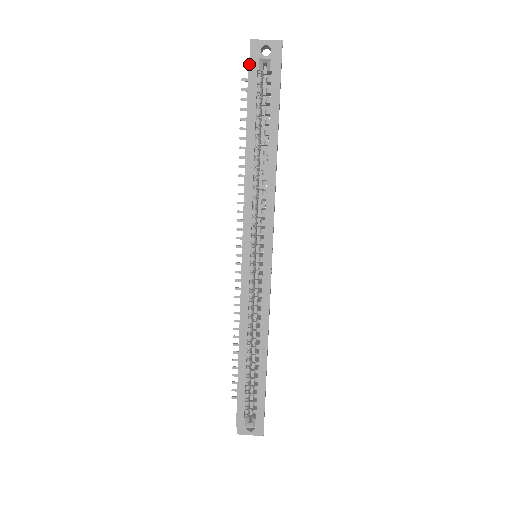
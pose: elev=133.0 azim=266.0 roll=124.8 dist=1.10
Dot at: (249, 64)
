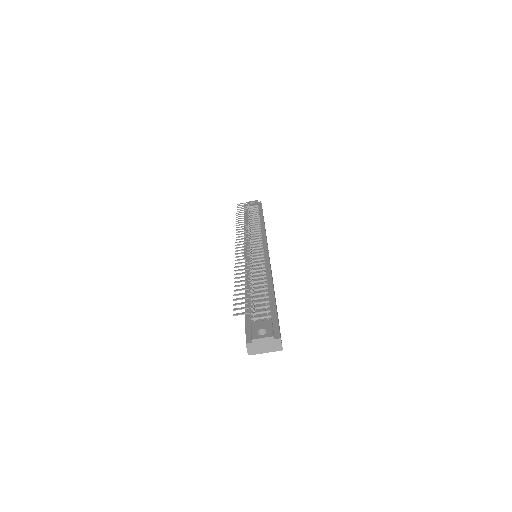
Dot at: occluded
